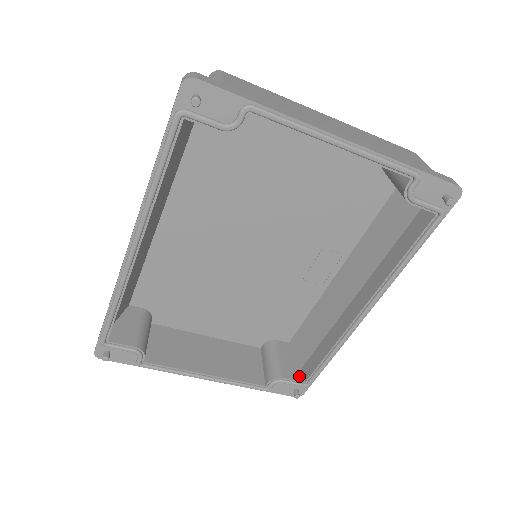
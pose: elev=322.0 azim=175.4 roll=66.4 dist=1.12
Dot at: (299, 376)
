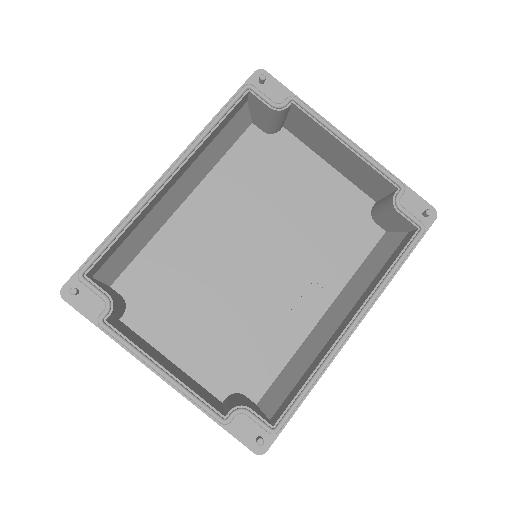
Dot at: (267, 420)
